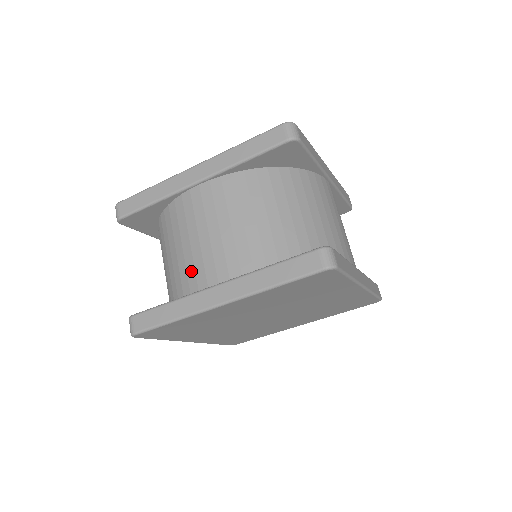
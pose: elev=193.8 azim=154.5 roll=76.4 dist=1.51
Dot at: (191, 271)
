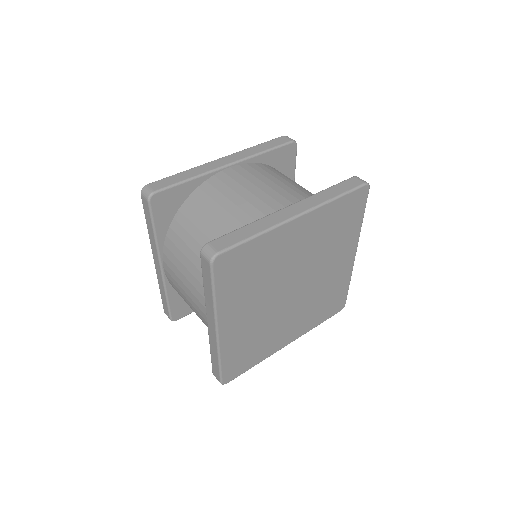
Dot at: (252, 210)
